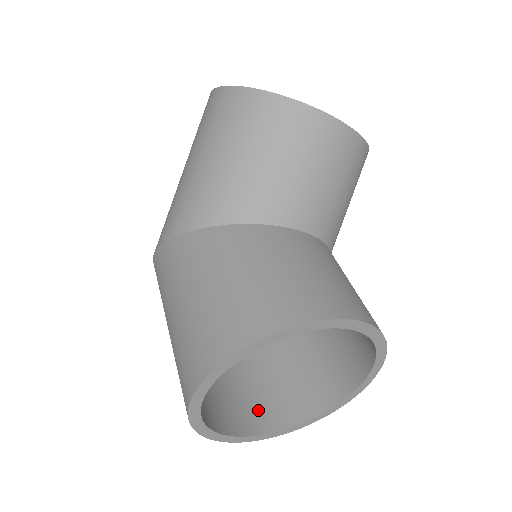
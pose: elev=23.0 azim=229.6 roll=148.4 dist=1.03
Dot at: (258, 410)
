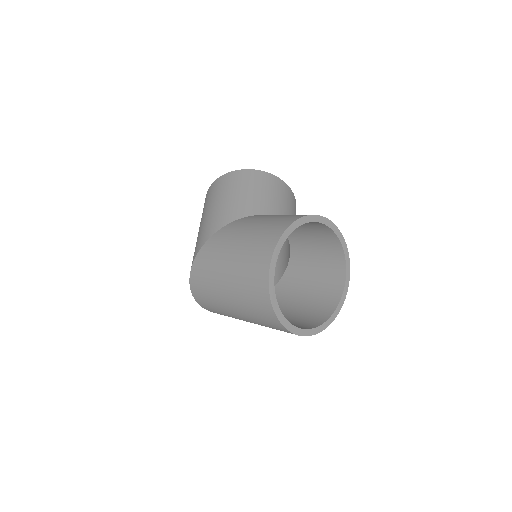
Dot at: occluded
